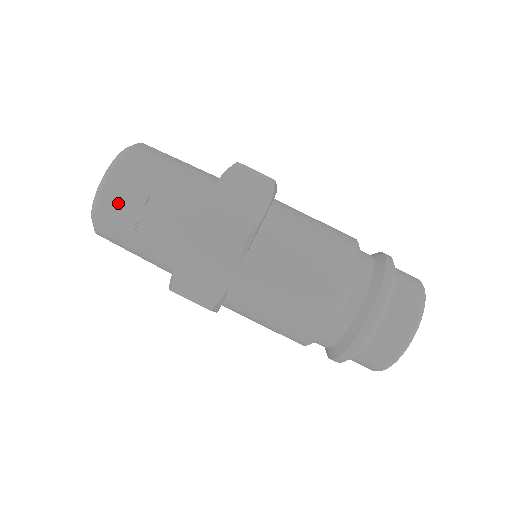
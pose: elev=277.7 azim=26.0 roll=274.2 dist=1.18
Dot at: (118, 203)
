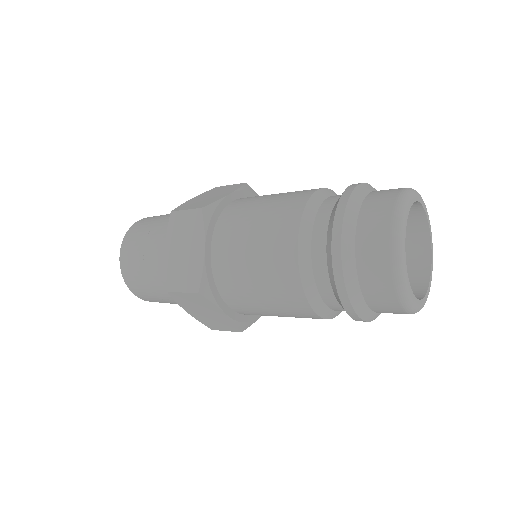
Dot at: (131, 248)
